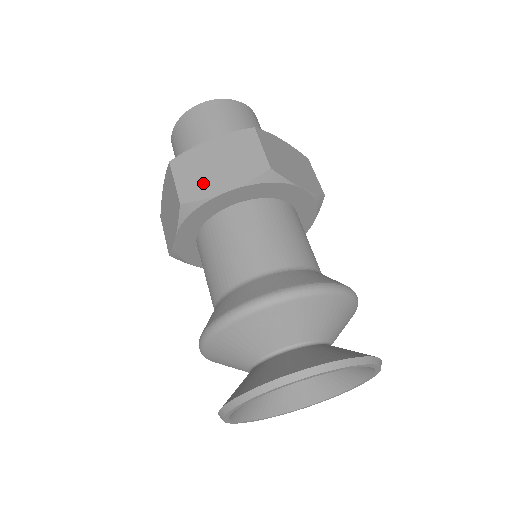
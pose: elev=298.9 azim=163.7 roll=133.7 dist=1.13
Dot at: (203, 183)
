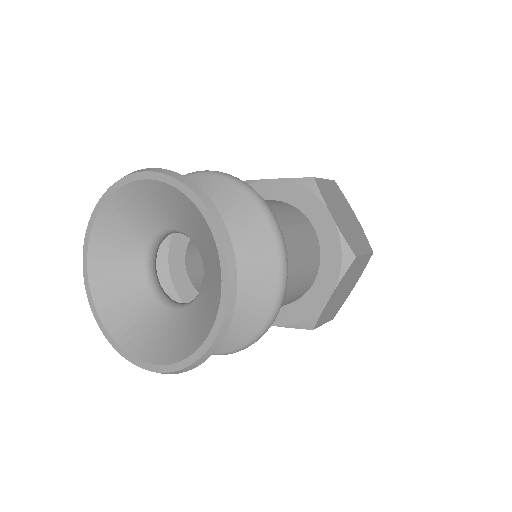
Dot at: occluded
